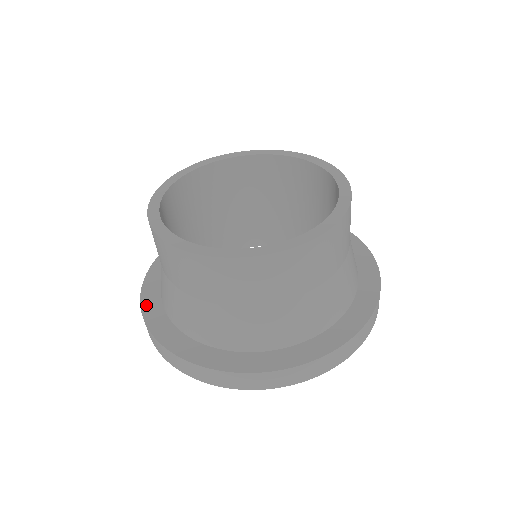
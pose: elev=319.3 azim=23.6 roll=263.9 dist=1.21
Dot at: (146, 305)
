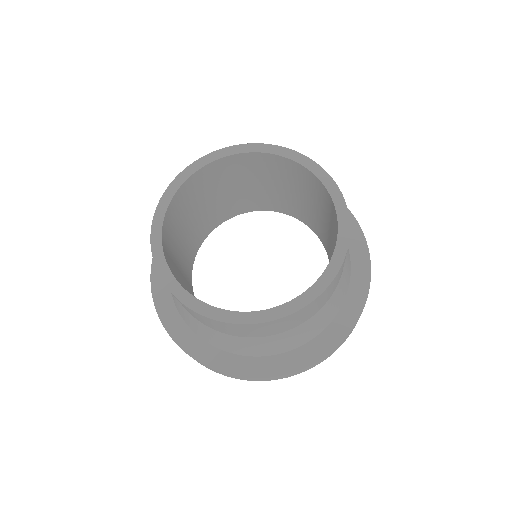
Dot at: (204, 359)
